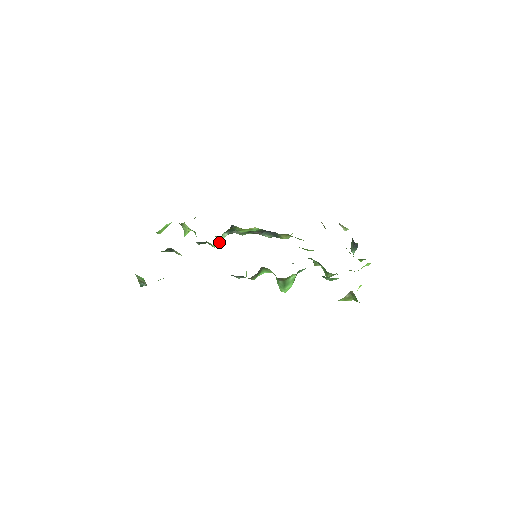
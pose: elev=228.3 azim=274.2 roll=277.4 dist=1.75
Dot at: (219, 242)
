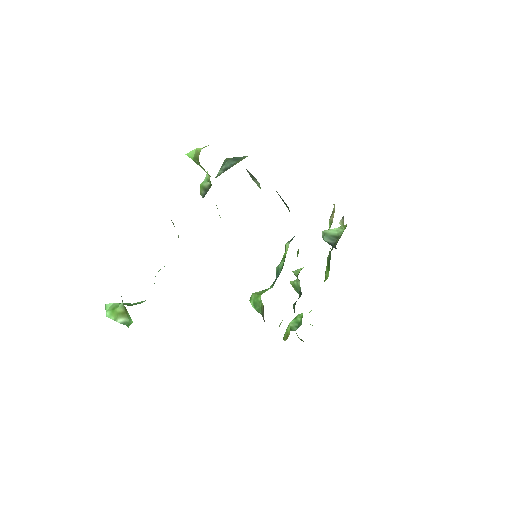
Dot at: occluded
